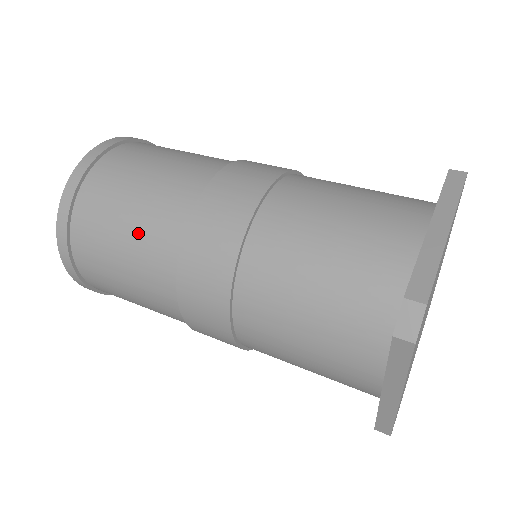
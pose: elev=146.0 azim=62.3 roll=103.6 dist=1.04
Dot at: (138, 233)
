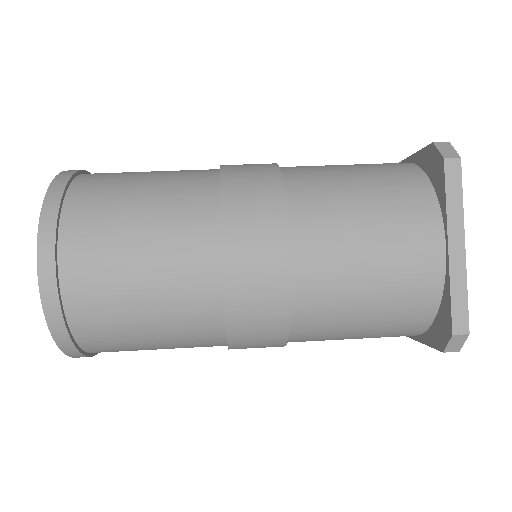
Dot at: (170, 332)
